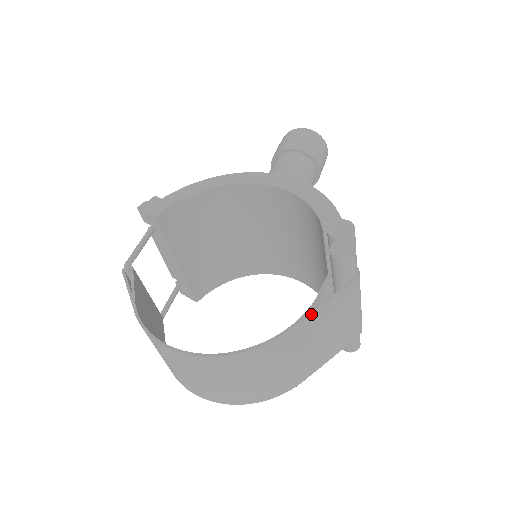
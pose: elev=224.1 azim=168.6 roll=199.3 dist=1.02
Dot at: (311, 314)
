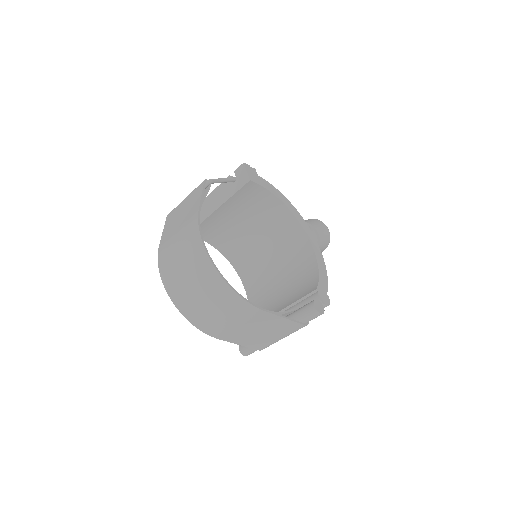
Dot at: (277, 316)
